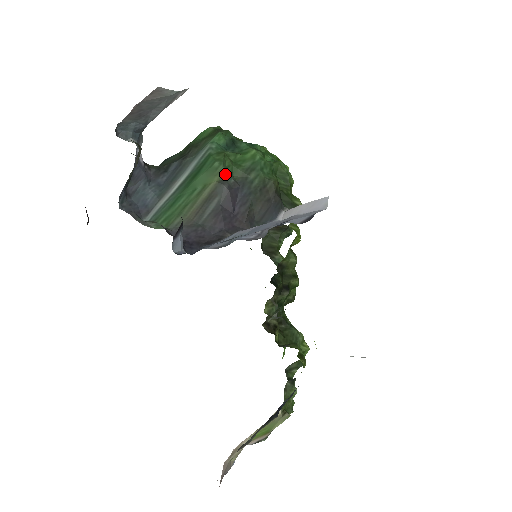
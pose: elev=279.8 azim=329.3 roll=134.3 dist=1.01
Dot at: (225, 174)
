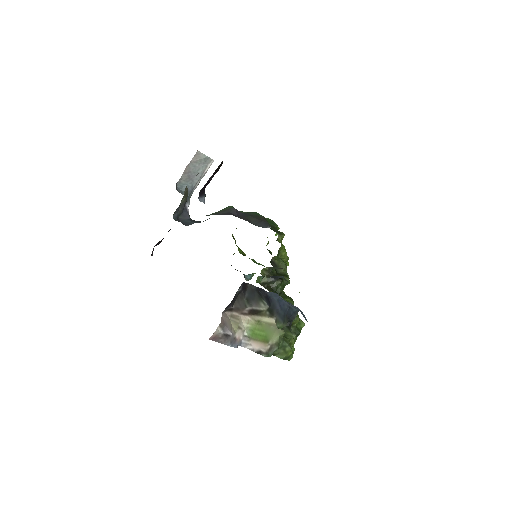
Dot at: occluded
